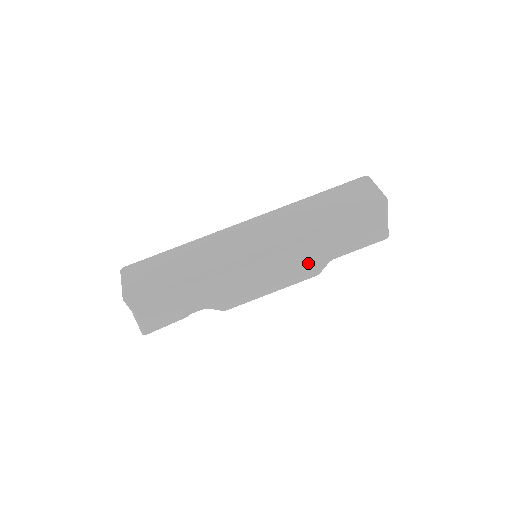
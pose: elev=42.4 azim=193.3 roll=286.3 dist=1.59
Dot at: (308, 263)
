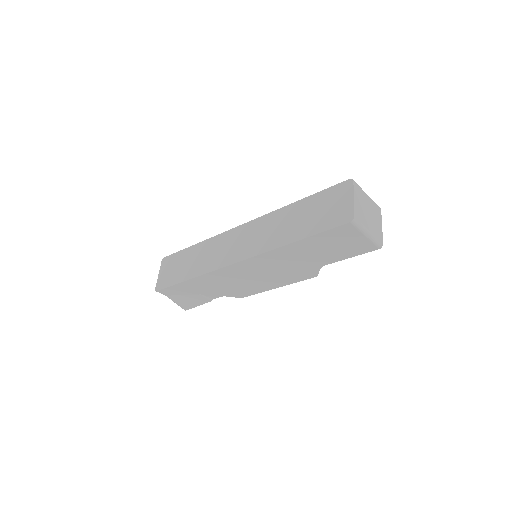
Dot at: (297, 269)
